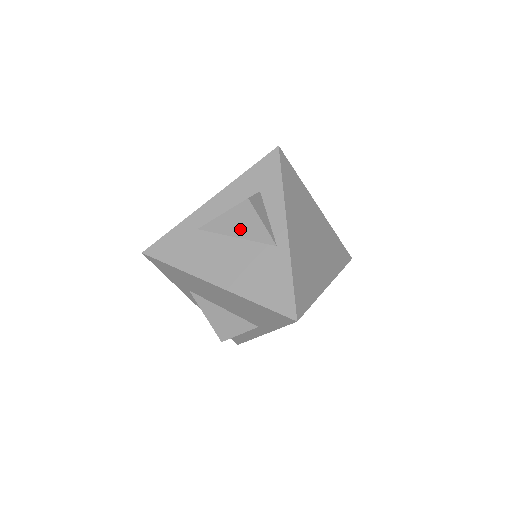
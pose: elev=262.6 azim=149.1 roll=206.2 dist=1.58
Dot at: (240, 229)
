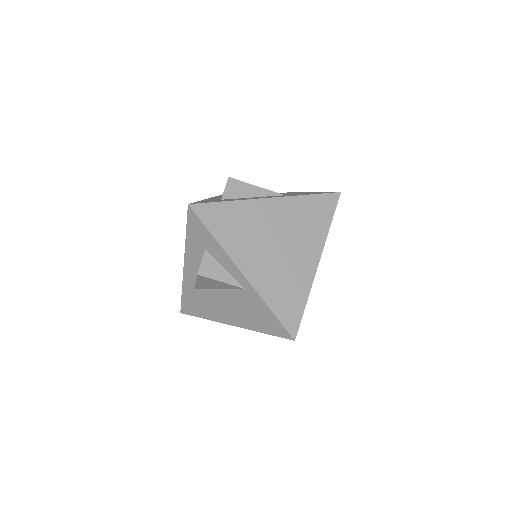
Dot at: (215, 286)
